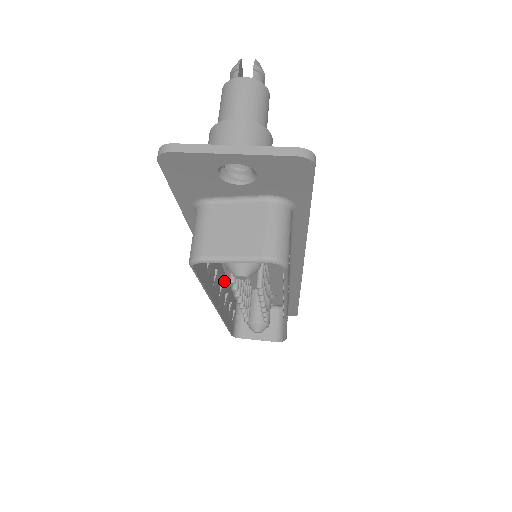
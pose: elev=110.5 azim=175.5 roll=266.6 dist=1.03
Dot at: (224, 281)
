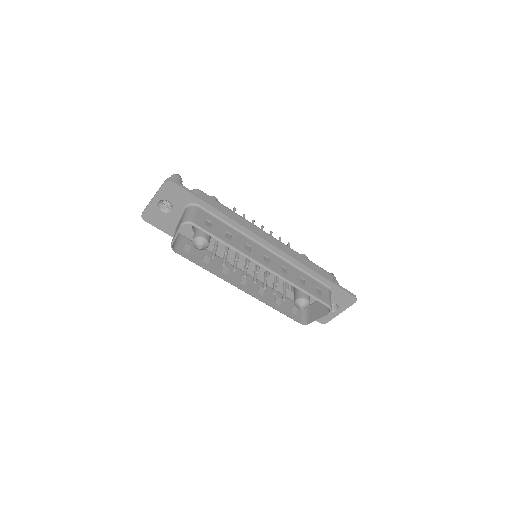
Dot at: (252, 280)
